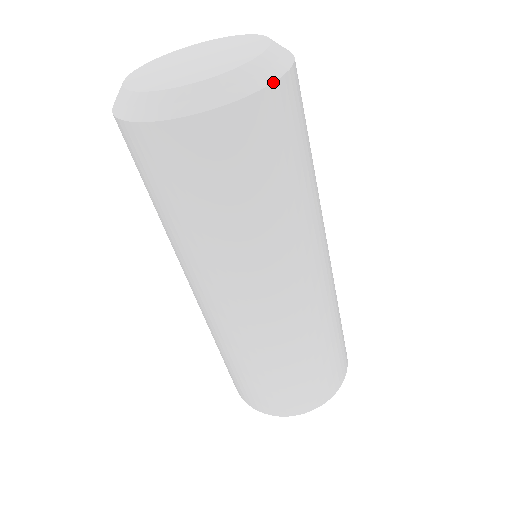
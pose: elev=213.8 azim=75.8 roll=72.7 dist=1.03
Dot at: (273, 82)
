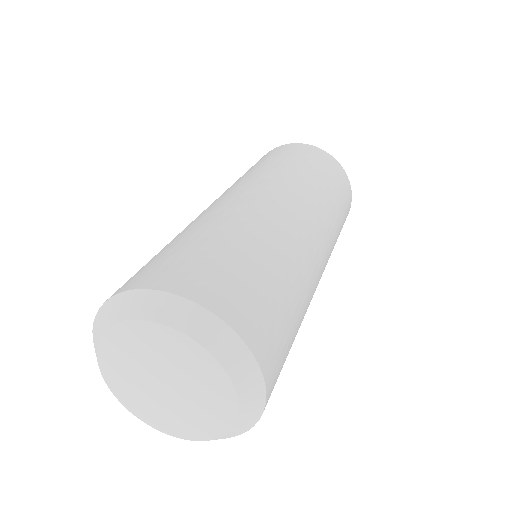
Dot at: occluded
